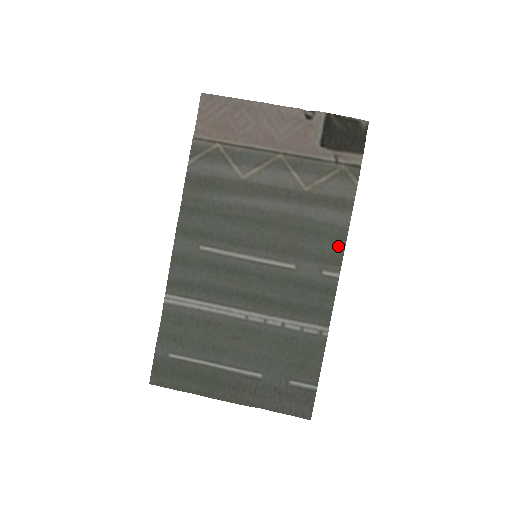
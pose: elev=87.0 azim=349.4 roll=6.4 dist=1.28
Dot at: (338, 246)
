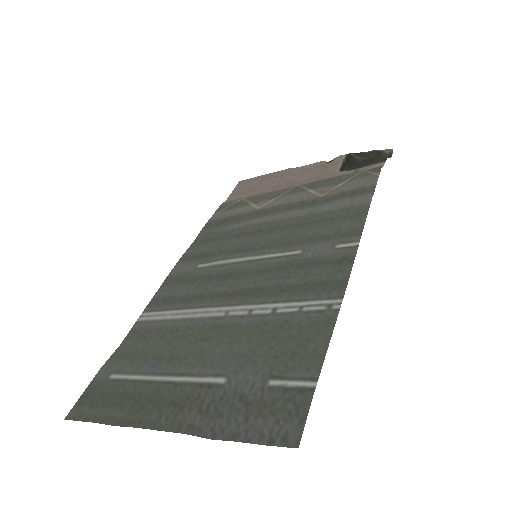
Dot at: (357, 220)
